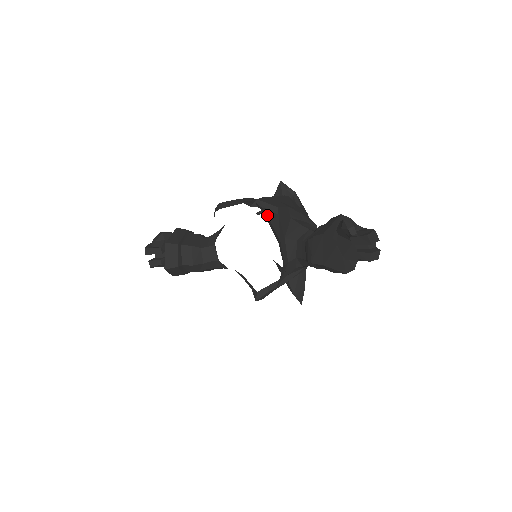
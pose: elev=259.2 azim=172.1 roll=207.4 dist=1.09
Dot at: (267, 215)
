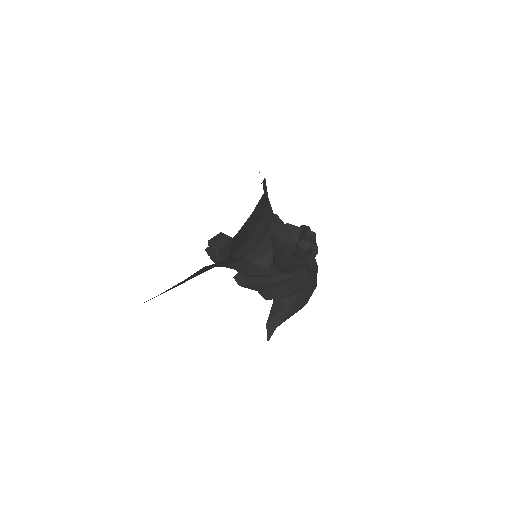
Dot at: (273, 219)
